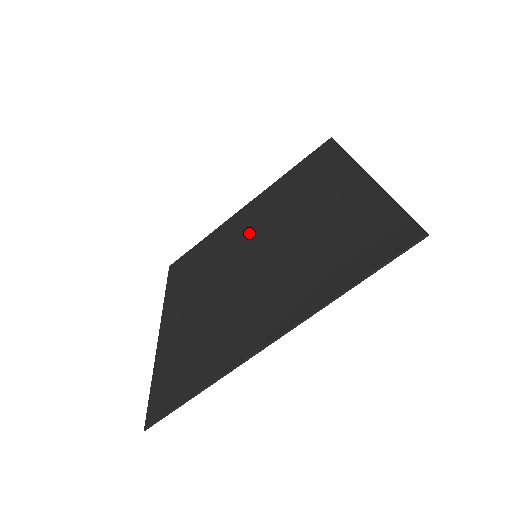
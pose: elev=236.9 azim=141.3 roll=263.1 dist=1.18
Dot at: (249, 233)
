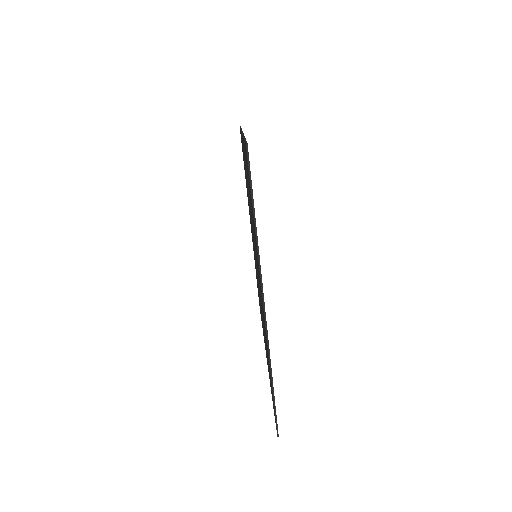
Dot at: (253, 244)
